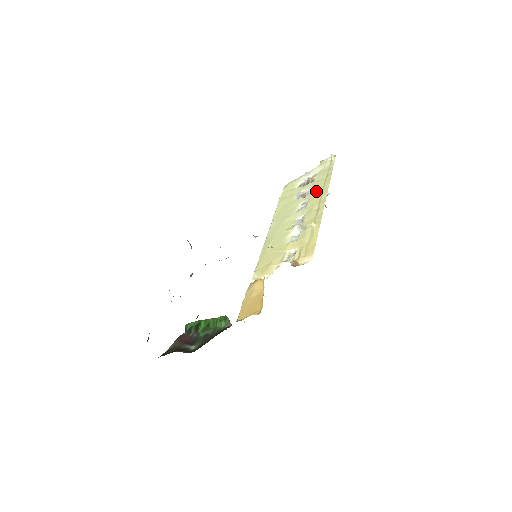
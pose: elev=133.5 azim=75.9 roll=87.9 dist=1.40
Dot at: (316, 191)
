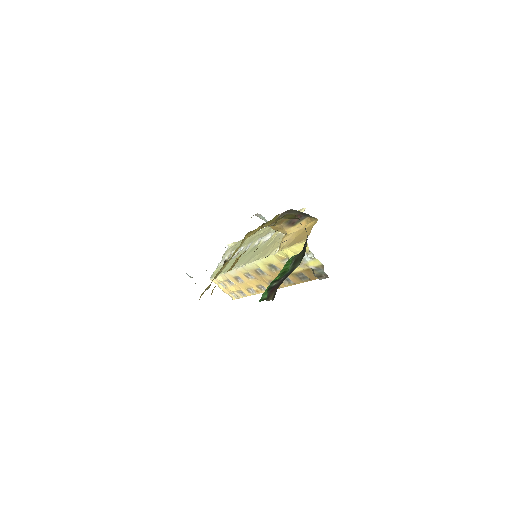
Dot at: (246, 242)
